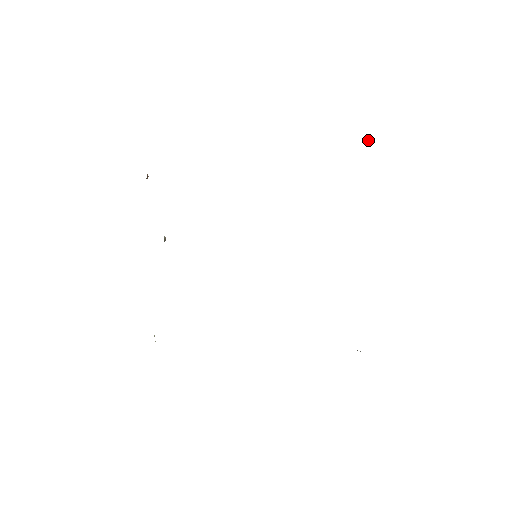
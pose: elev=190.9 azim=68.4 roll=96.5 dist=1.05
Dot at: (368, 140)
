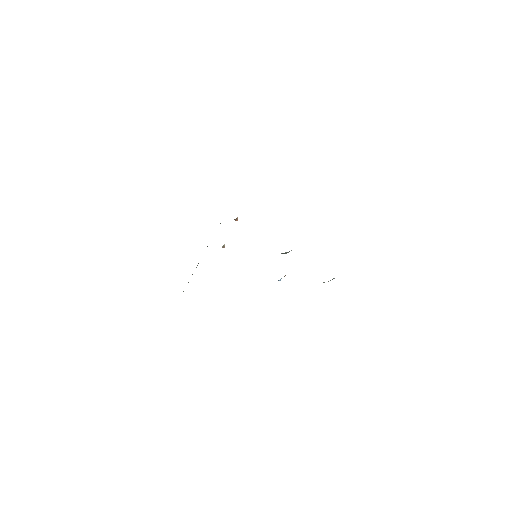
Dot at: occluded
